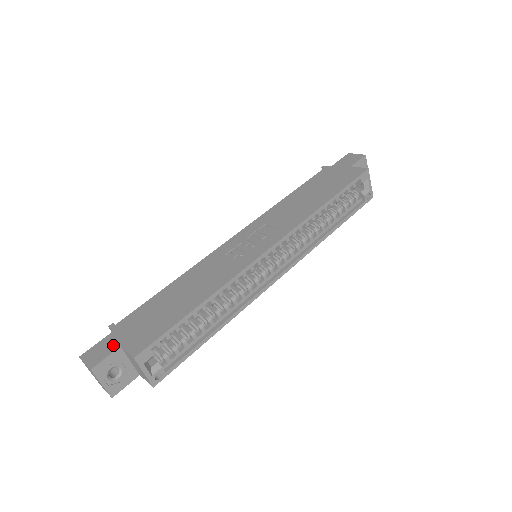
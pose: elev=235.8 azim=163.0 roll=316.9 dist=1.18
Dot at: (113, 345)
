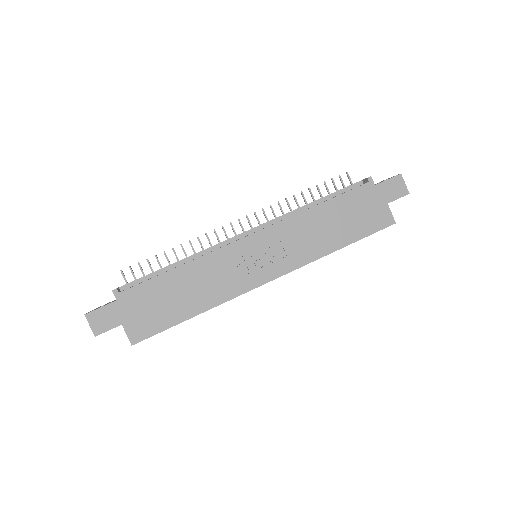
Dot at: (115, 320)
